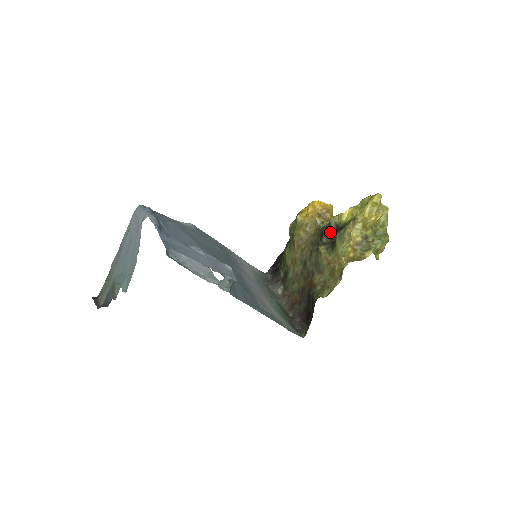
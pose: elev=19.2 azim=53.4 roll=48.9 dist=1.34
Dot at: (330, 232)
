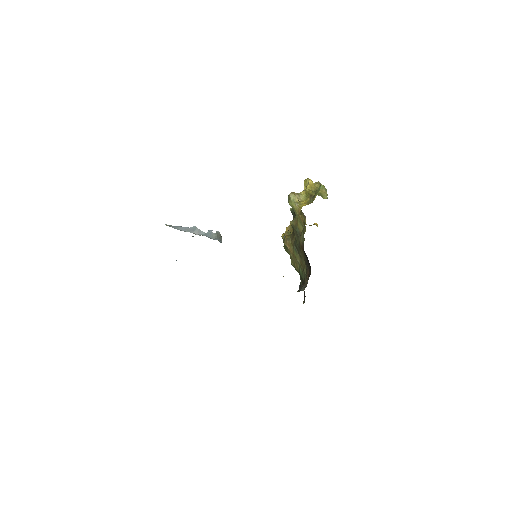
Dot at: (293, 214)
